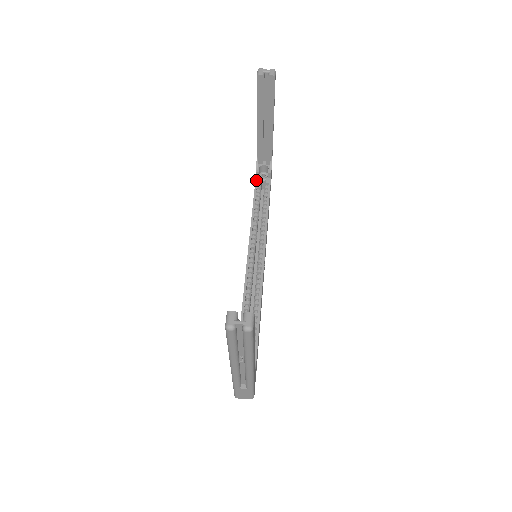
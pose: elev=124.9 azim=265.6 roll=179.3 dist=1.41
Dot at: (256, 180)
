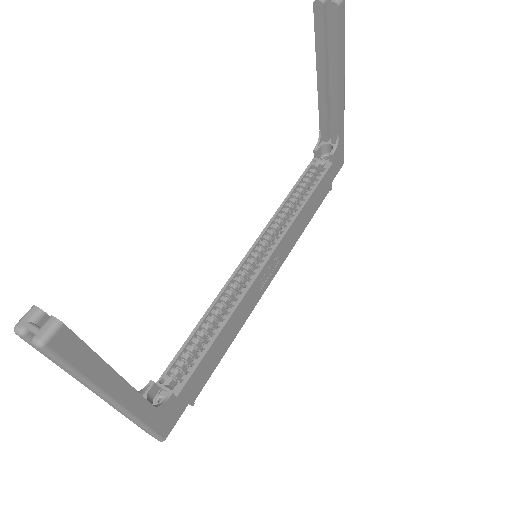
Dot at: (312, 161)
